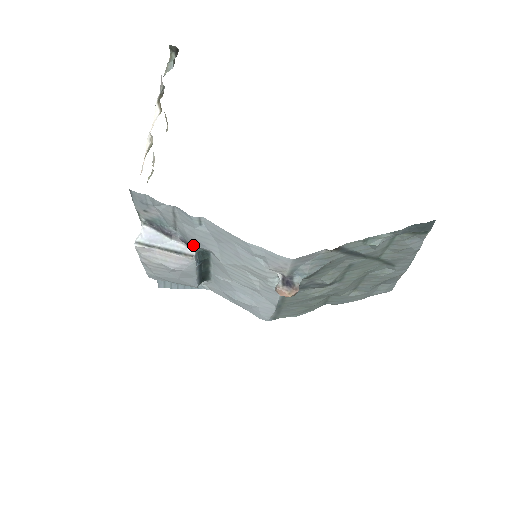
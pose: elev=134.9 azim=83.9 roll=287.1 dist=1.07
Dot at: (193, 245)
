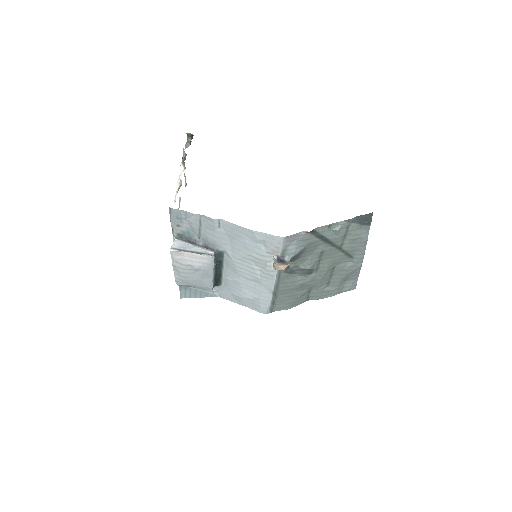
Dot at: (212, 248)
